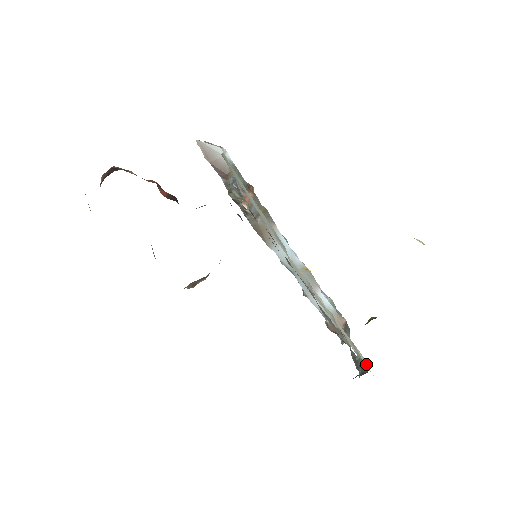
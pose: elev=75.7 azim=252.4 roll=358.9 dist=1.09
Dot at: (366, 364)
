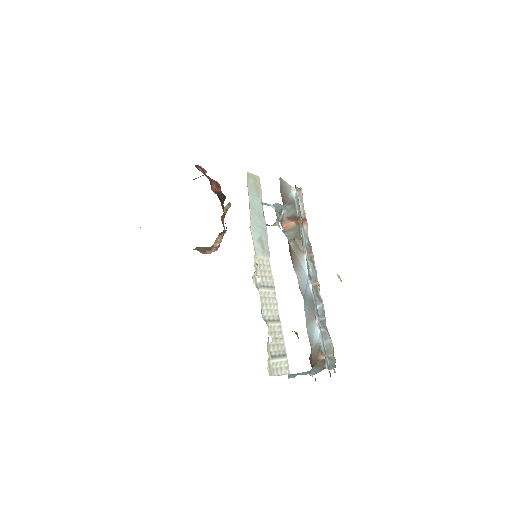
Dot at: (283, 374)
